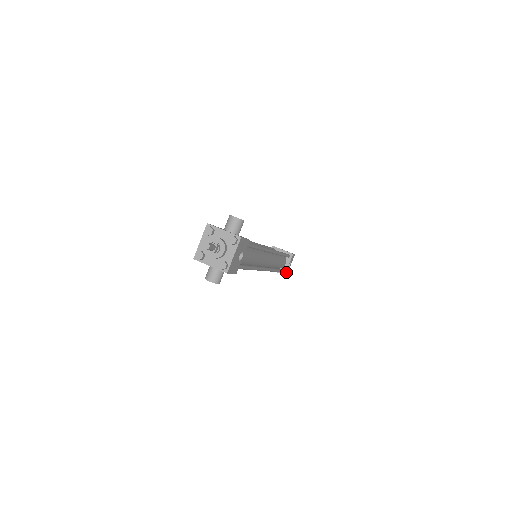
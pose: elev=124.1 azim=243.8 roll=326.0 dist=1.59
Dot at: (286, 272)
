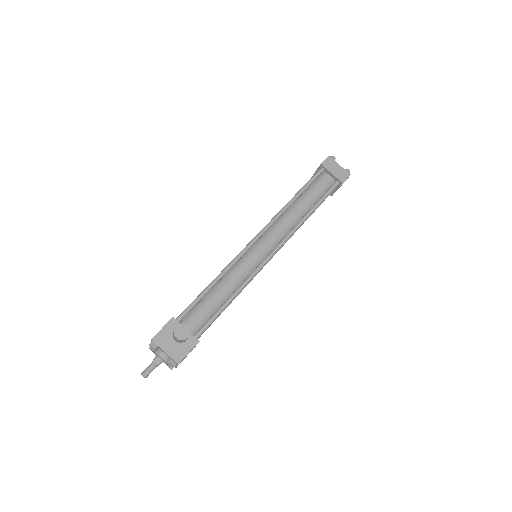
Dot at: occluded
